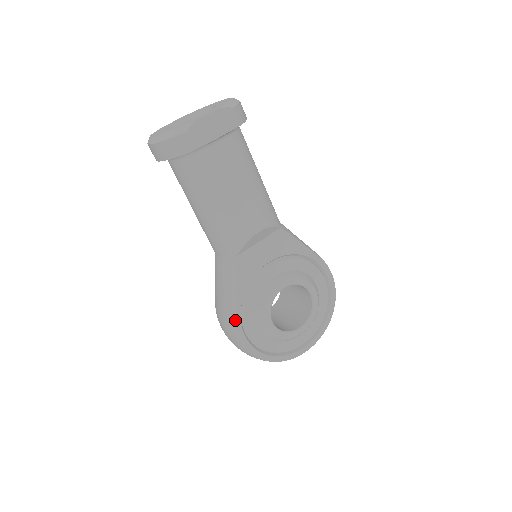
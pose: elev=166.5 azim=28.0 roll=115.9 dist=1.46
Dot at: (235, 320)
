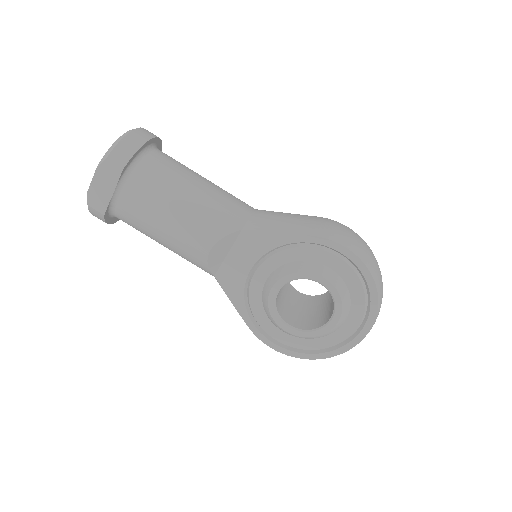
Dot at: (252, 331)
